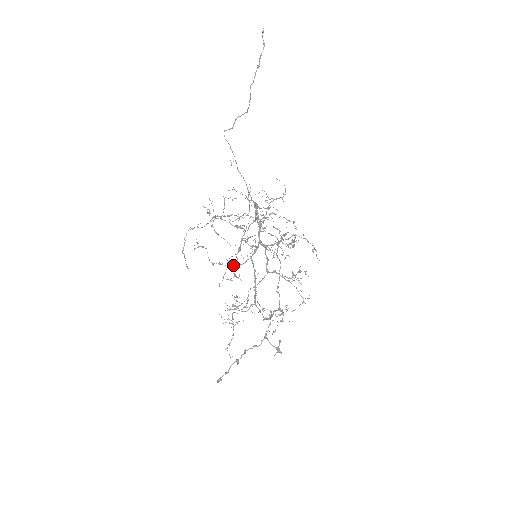
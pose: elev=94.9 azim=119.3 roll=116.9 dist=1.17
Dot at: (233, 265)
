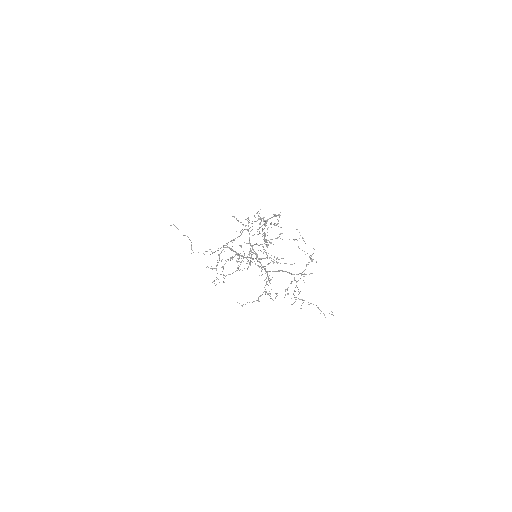
Dot at: occluded
